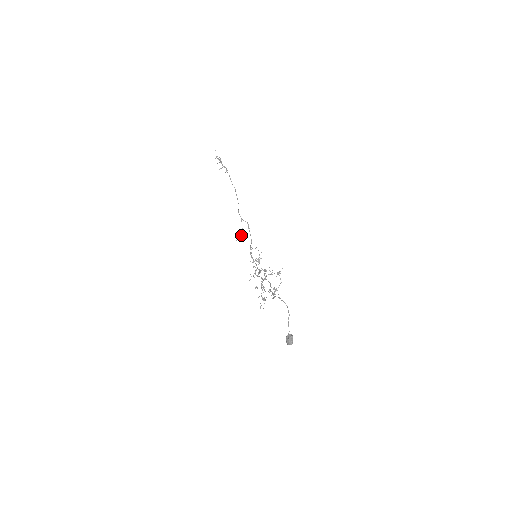
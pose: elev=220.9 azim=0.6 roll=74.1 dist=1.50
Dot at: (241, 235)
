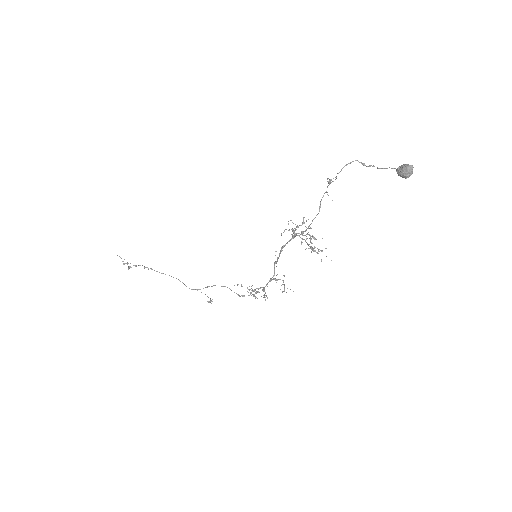
Dot at: occluded
